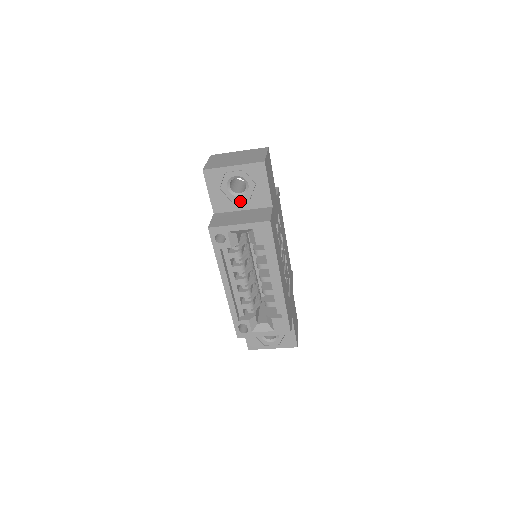
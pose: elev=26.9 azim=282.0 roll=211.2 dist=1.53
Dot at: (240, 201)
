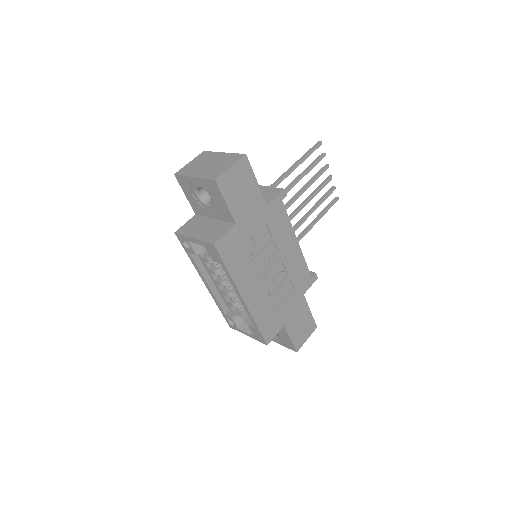
Dot at: (210, 210)
